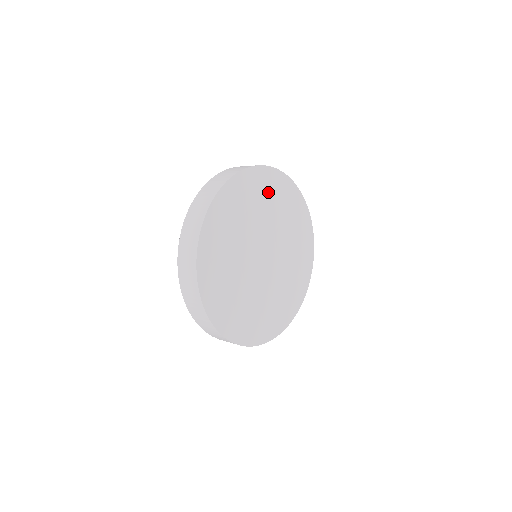
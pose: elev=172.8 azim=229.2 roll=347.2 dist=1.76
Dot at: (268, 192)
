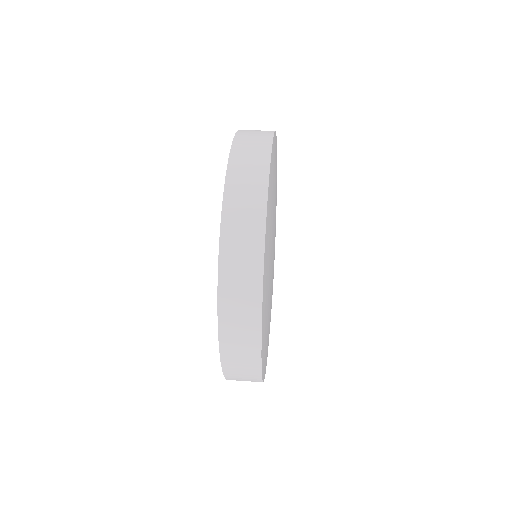
Dot at: (269, 241)
